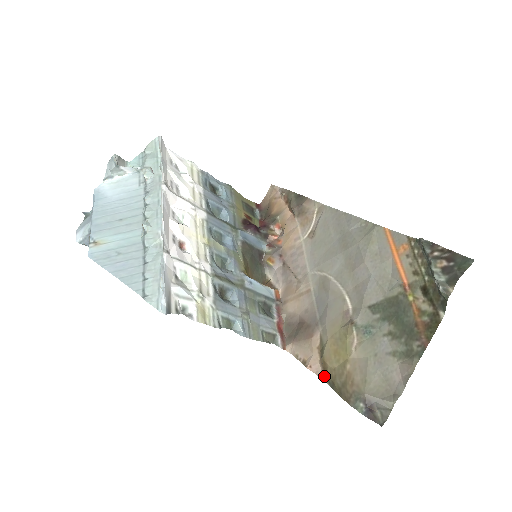
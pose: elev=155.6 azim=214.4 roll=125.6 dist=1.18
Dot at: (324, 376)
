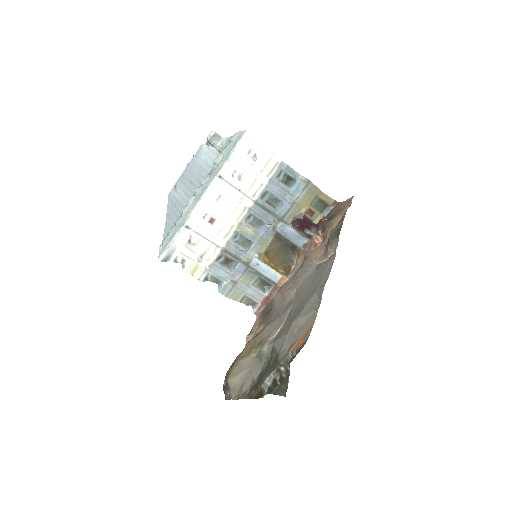
Dot at: occluded
